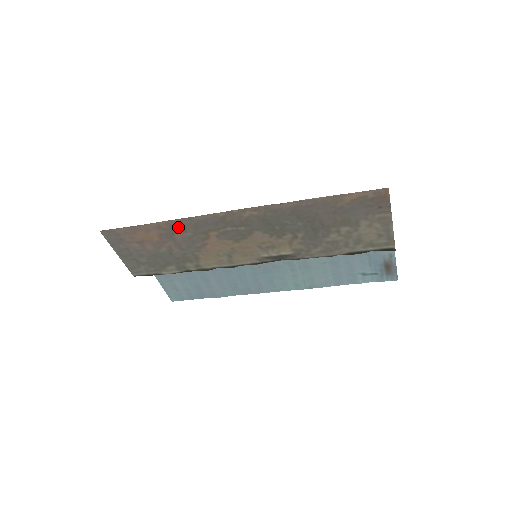
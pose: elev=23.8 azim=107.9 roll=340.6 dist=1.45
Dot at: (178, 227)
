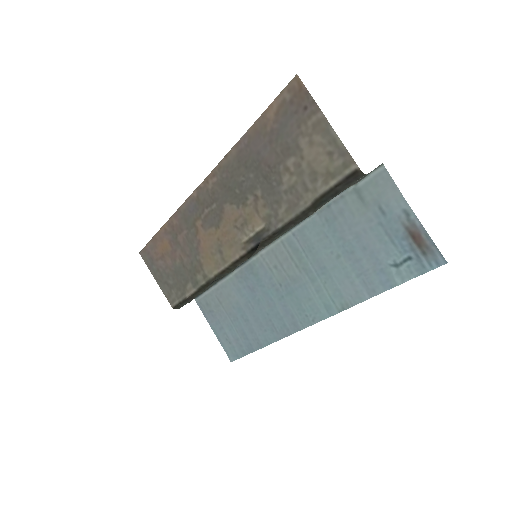
Dot at: (176, 226)
